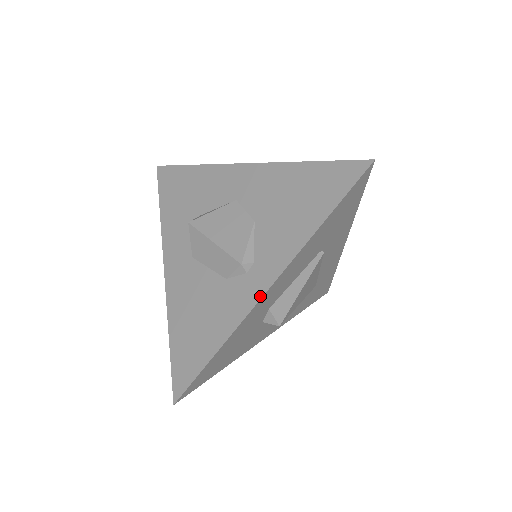
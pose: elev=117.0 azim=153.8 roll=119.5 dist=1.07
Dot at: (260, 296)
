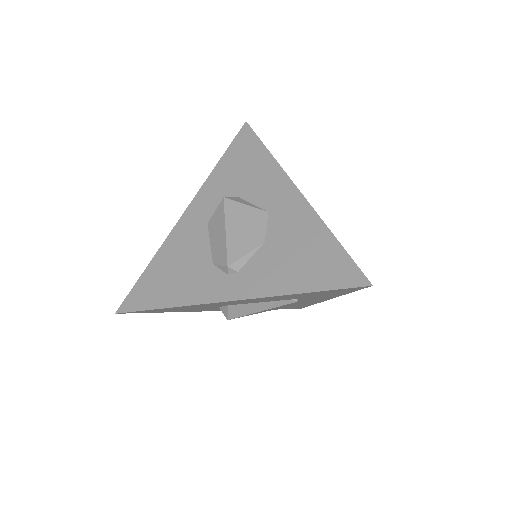
Dot at: (221, 300)
